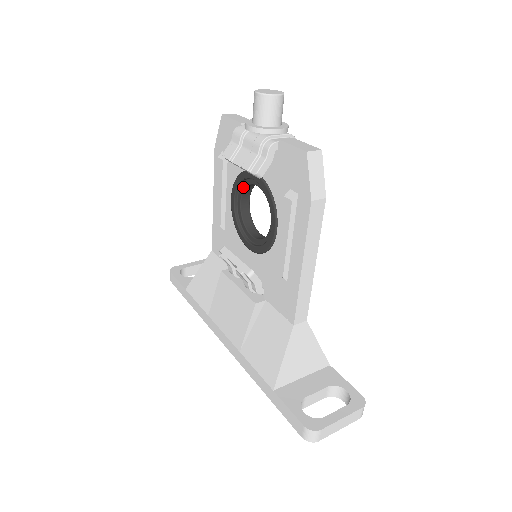
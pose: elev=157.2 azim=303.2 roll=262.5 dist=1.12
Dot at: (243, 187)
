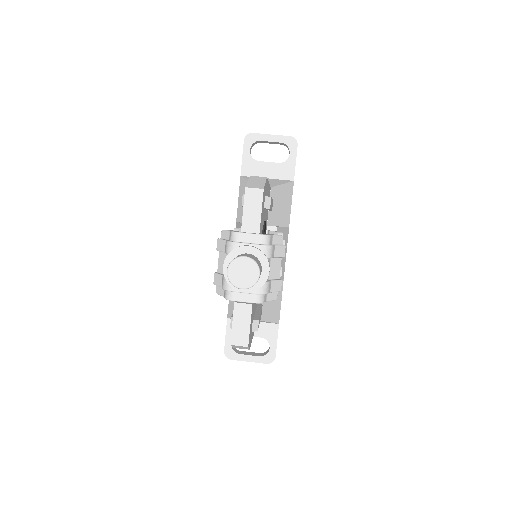
Dot at: occluded
